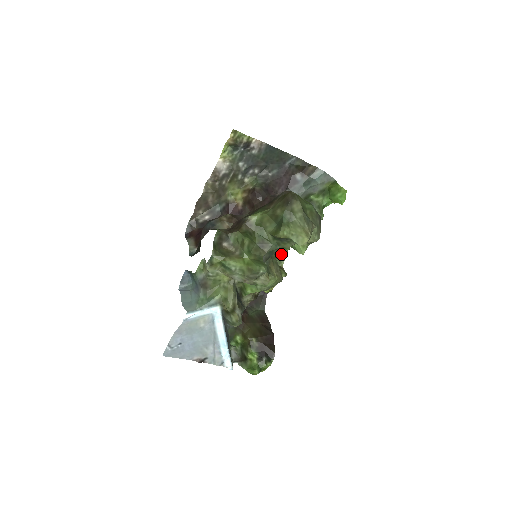
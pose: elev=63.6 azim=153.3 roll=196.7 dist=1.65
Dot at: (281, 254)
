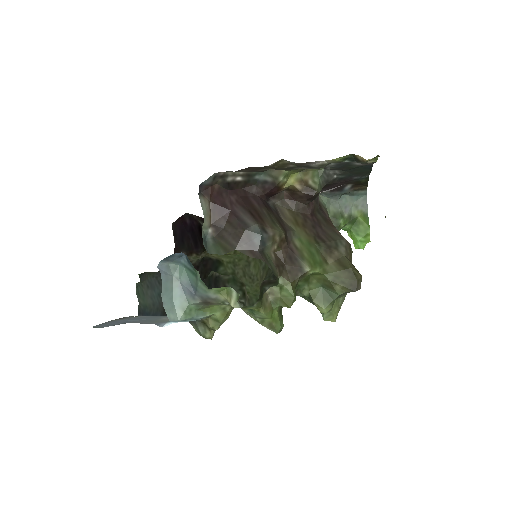
Dot at: occluded
